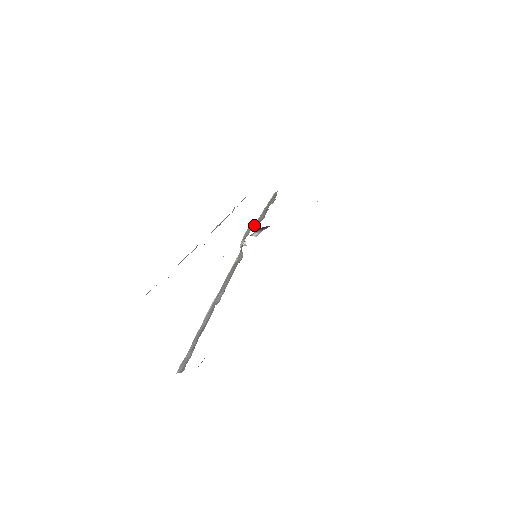
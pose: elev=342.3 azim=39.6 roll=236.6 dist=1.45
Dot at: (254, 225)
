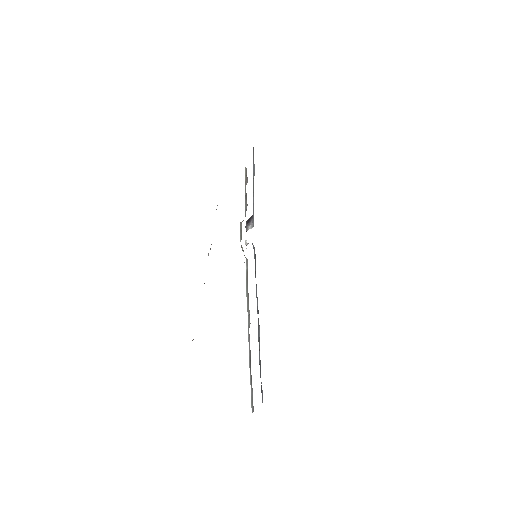
Dot at: (242, 221)
